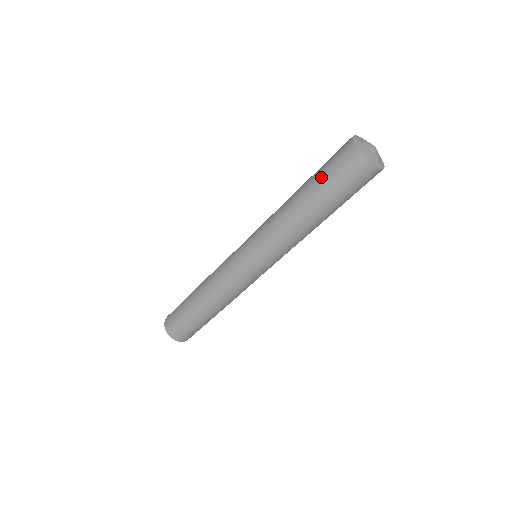
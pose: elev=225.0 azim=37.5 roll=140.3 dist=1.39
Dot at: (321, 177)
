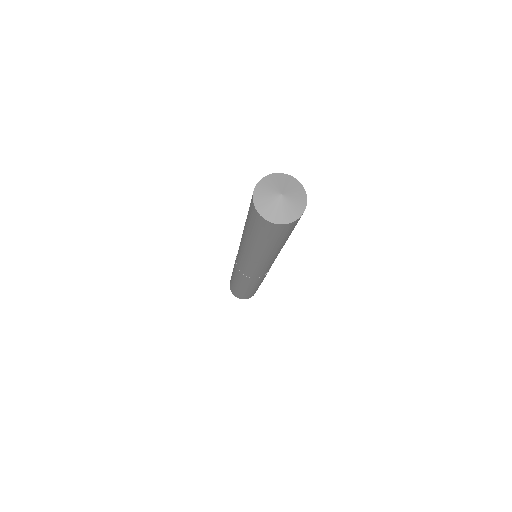
Dot at: occluded
